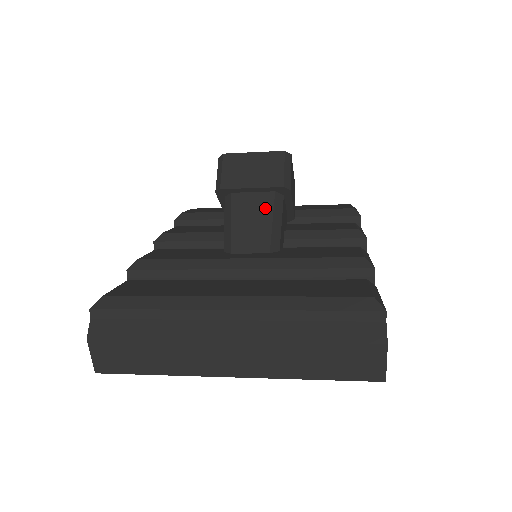
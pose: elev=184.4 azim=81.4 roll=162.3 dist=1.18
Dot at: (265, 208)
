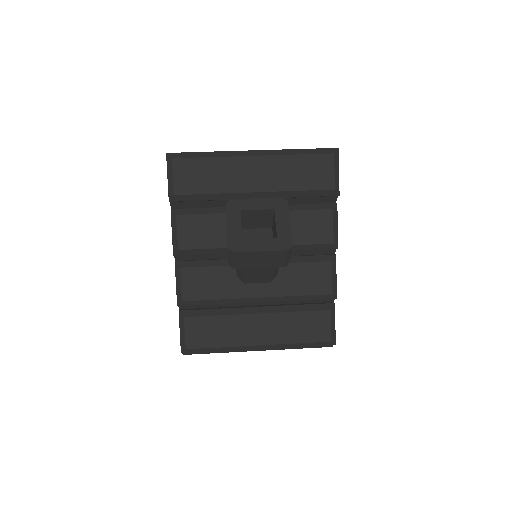
Dot at: (269, 269)
